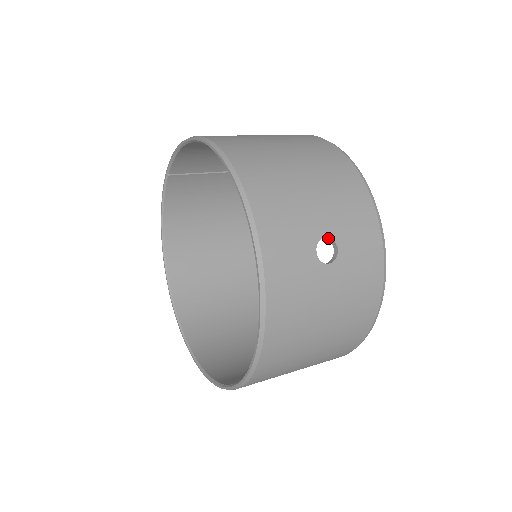
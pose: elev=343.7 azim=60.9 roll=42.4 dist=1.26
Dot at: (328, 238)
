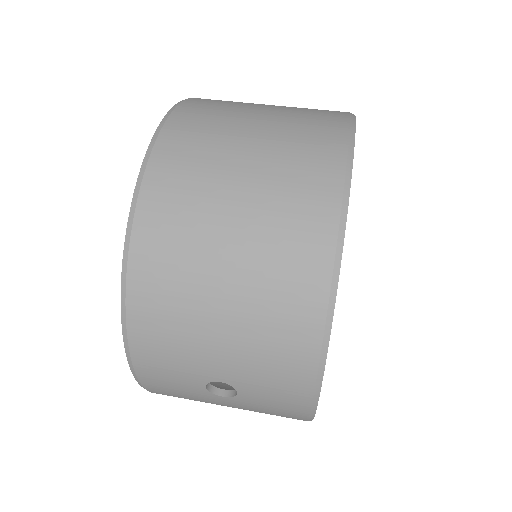
Dot at: (229, 380)
